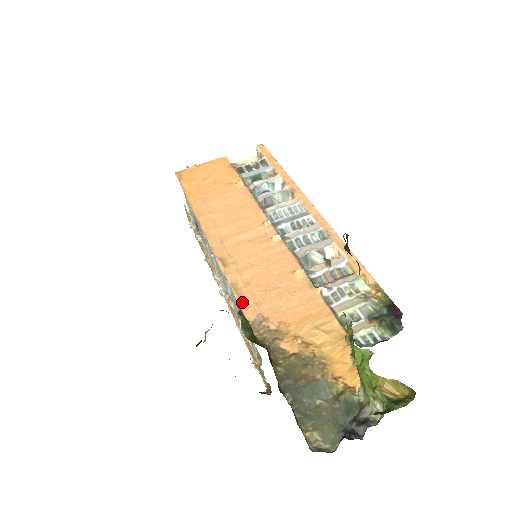
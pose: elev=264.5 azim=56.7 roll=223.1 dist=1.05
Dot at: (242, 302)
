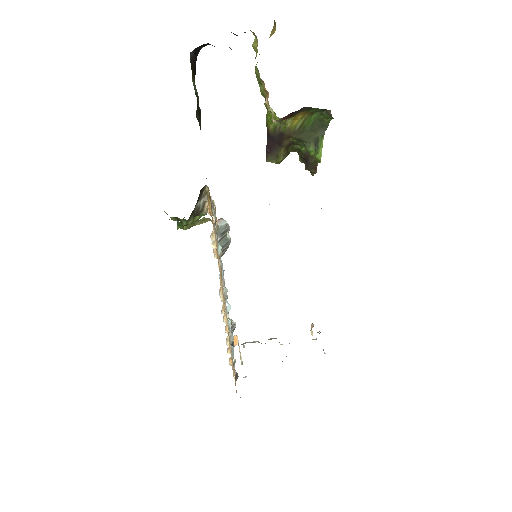
Dot at: occluded
